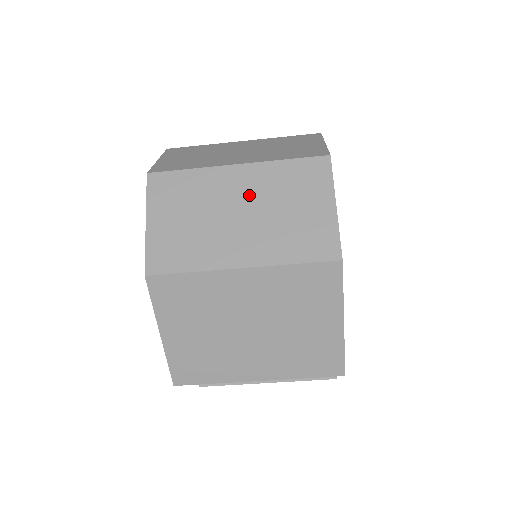
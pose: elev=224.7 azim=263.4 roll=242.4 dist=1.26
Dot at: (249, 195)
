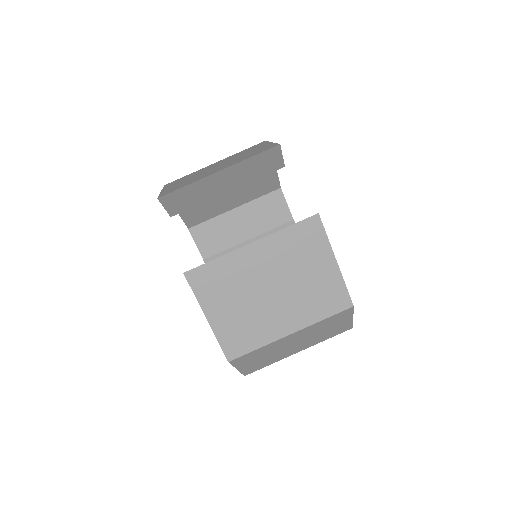
Dot at: occluded
